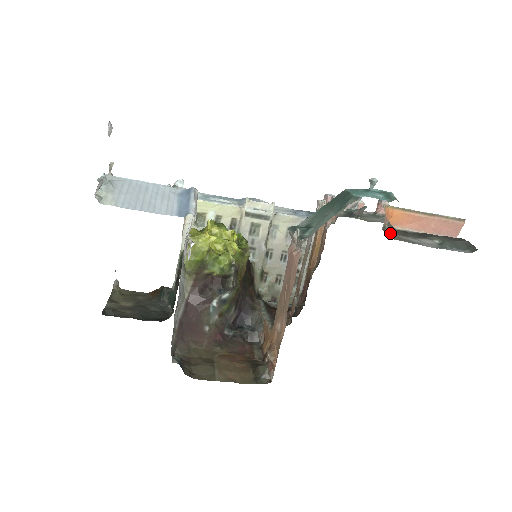
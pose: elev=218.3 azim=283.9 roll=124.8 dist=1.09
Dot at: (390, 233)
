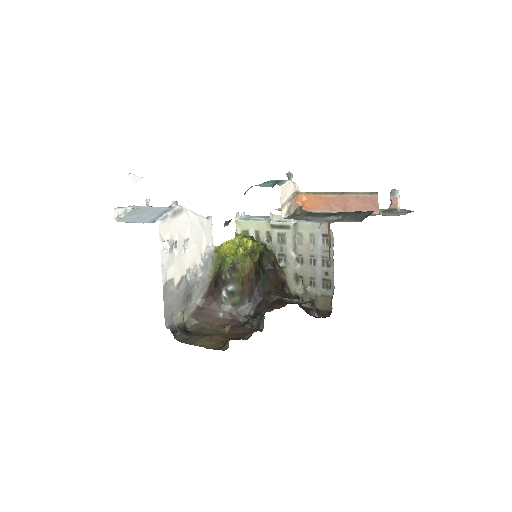
Dot at: (296, 215)
